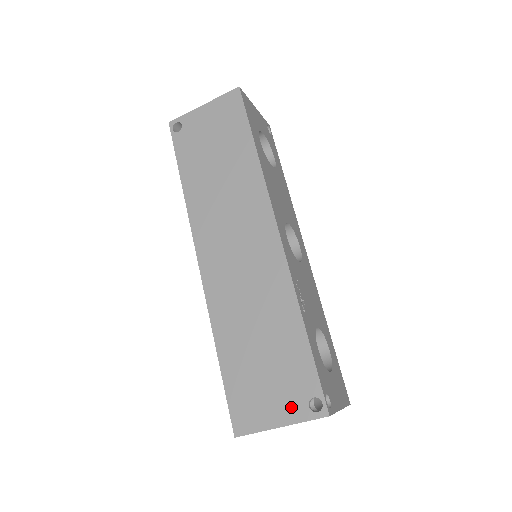
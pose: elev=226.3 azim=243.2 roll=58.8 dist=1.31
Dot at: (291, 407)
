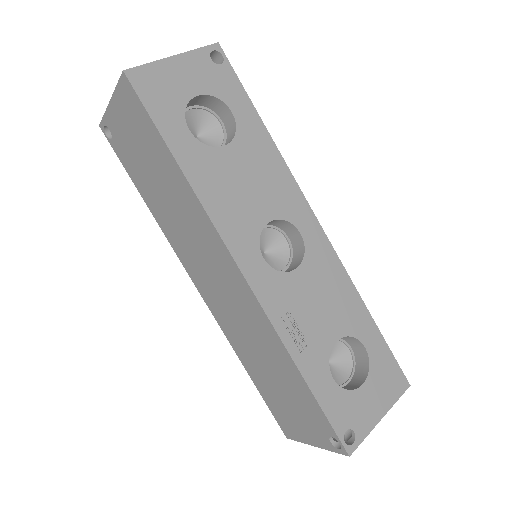
Dot at: (317, 436)
